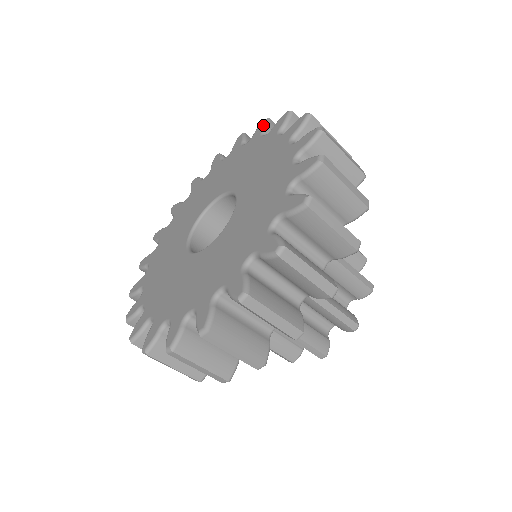
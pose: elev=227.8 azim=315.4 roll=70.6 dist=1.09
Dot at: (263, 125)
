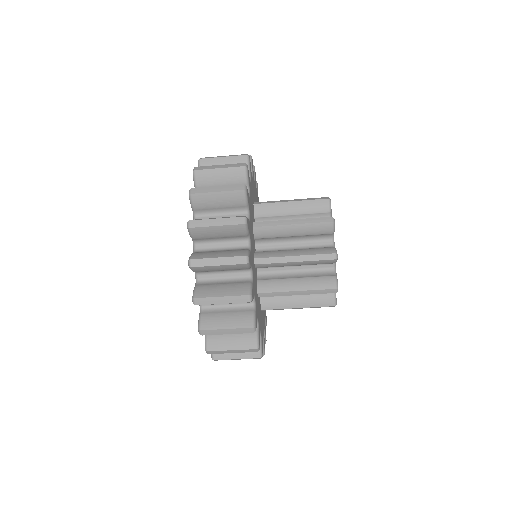
Dot at: occluded
